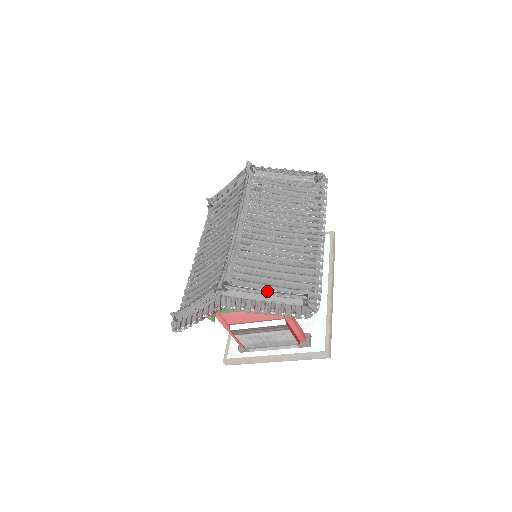
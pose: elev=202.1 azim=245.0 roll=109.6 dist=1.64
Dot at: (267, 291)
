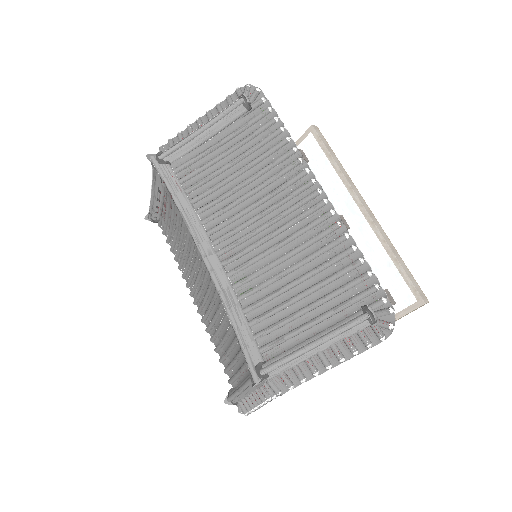
Dot at: (315, 342)
